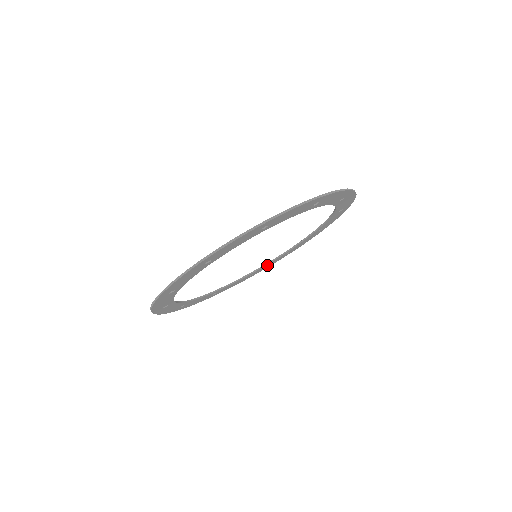
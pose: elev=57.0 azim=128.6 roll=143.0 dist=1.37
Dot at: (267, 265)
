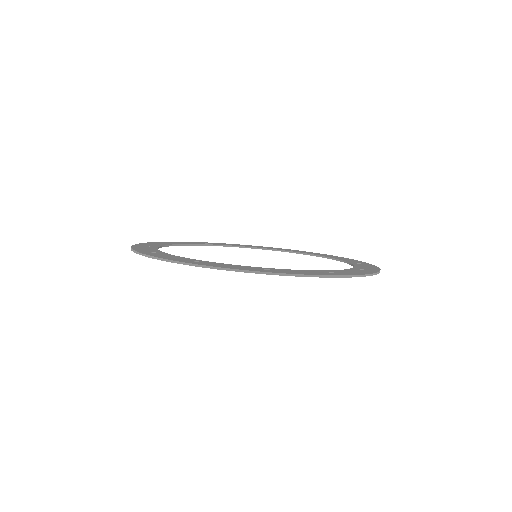
Dot at: occluded
